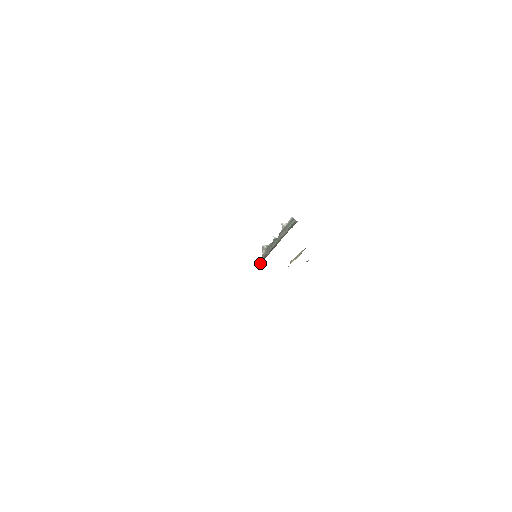
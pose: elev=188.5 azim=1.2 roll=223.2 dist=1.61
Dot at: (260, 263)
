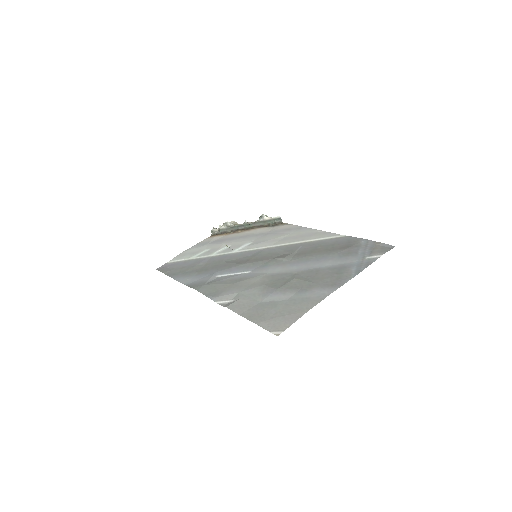
Dot at: (213, 234)
